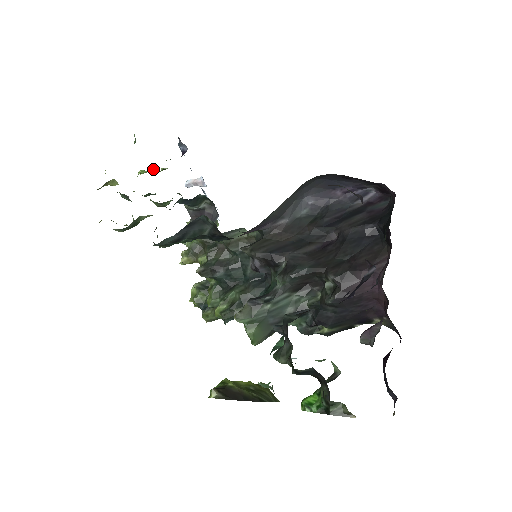
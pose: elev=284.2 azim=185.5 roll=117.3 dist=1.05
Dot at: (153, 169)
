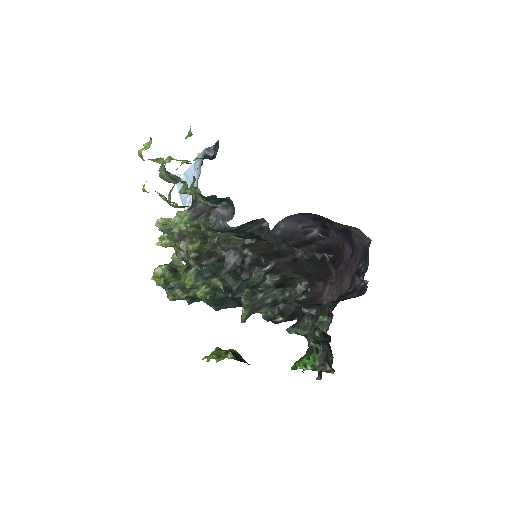
Dot at: (185, 160)
